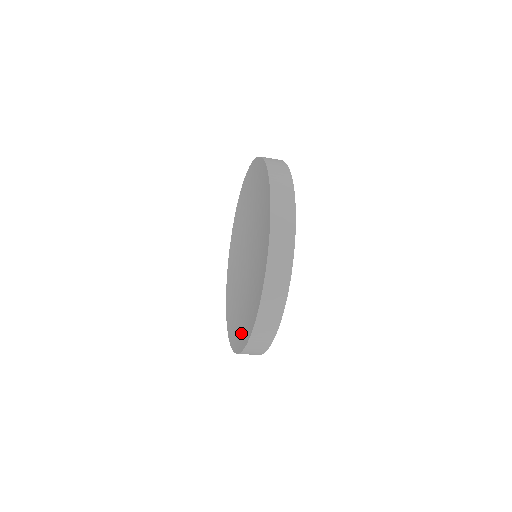
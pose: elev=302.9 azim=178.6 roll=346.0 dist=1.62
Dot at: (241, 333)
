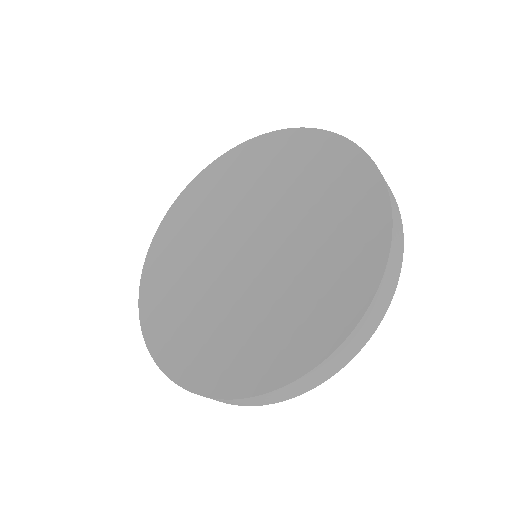
Dot at: (230, 366)
